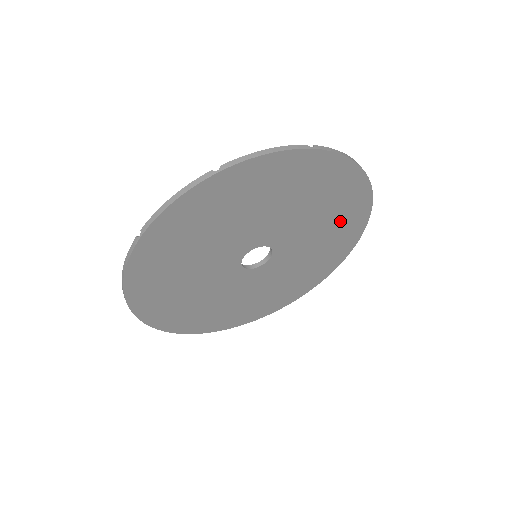
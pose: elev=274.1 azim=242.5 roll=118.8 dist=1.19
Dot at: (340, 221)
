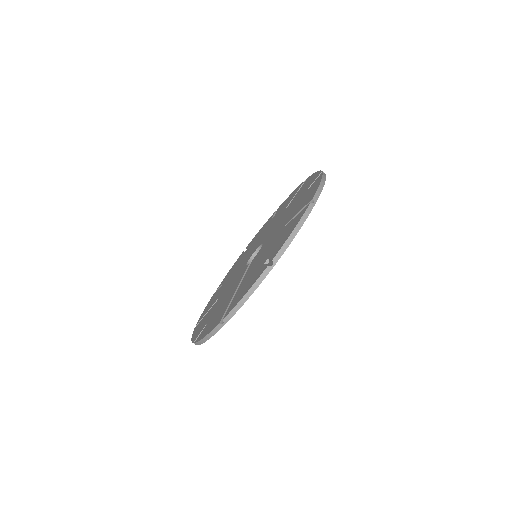
Dot at: occluded
